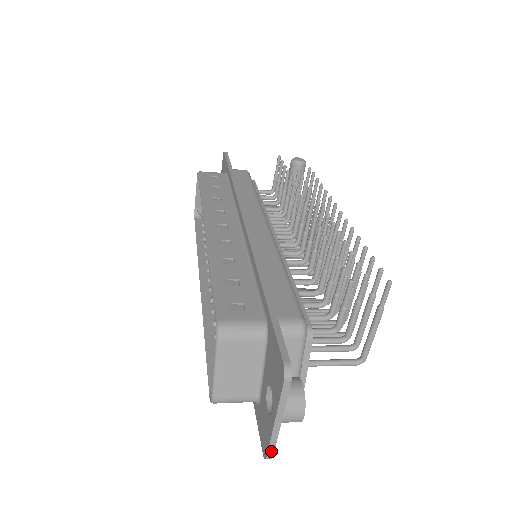
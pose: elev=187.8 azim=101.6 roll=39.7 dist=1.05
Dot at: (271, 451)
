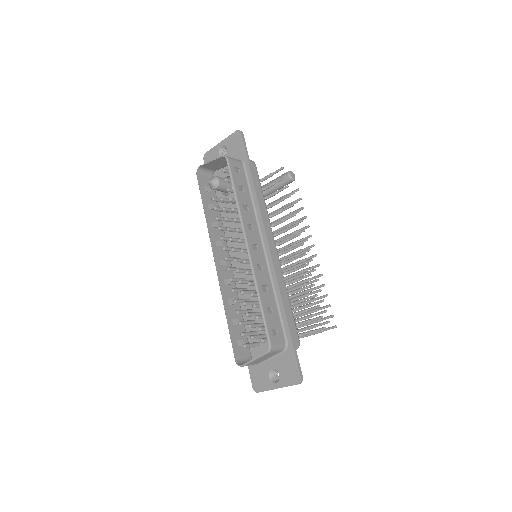
Dot at: occluded
